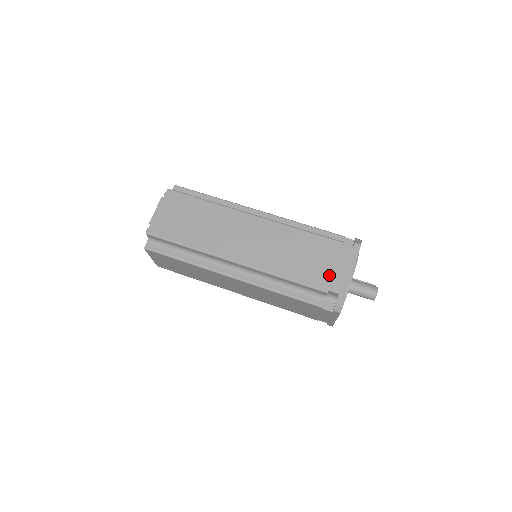
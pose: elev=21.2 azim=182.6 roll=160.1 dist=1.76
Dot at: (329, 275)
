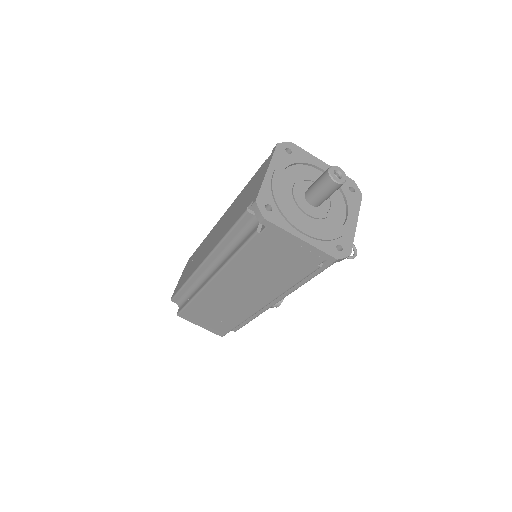
Dot at: (250, 196)
